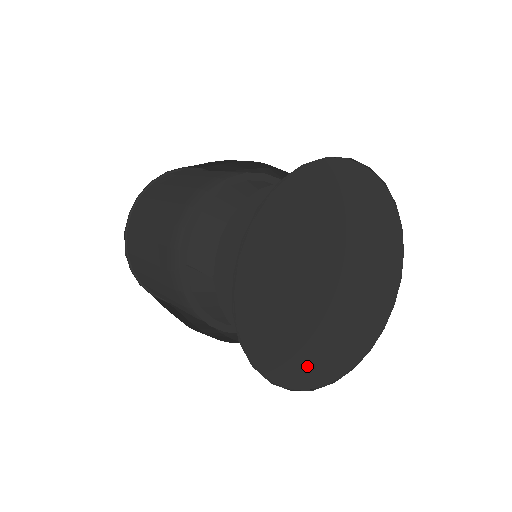
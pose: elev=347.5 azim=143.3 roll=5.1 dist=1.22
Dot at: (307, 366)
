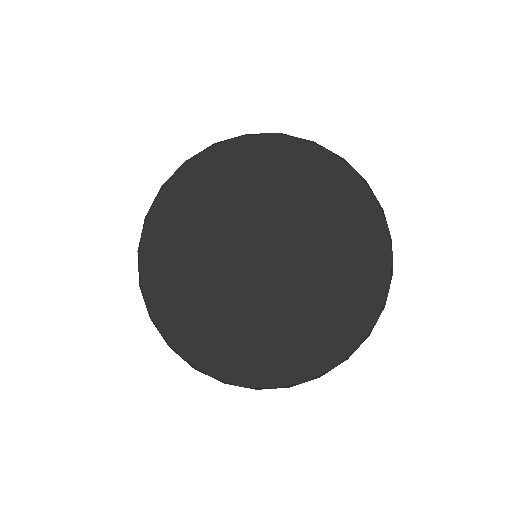
Dot at: (318, 347)
